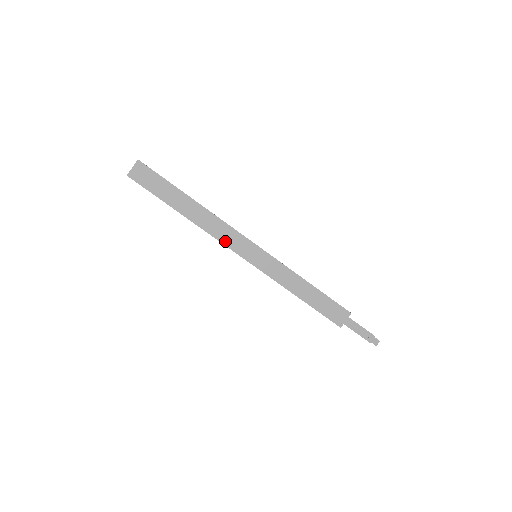
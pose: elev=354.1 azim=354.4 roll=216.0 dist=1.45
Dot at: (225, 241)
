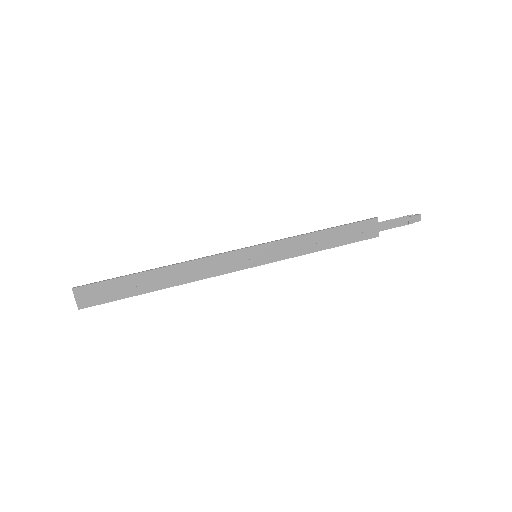
Dot at: (218, 272)
